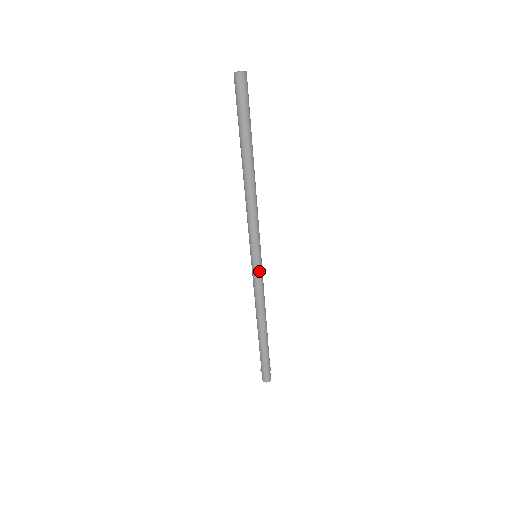
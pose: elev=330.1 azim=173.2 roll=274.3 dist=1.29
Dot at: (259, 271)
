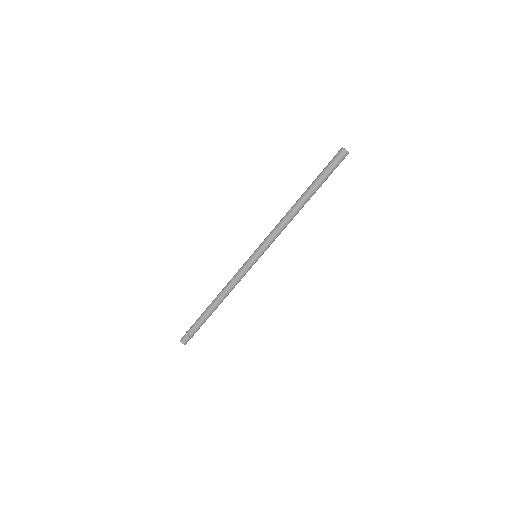
Dot at: (251, 267)
